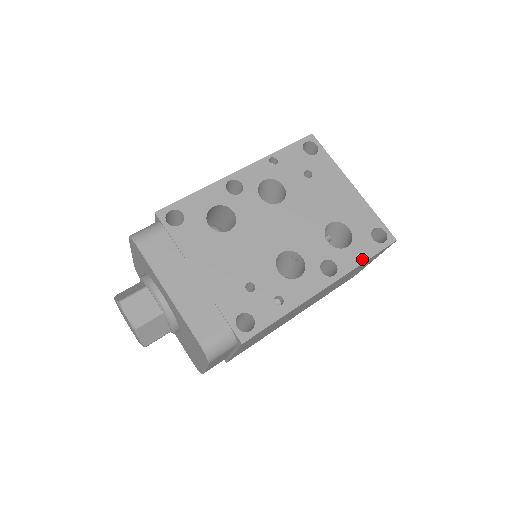
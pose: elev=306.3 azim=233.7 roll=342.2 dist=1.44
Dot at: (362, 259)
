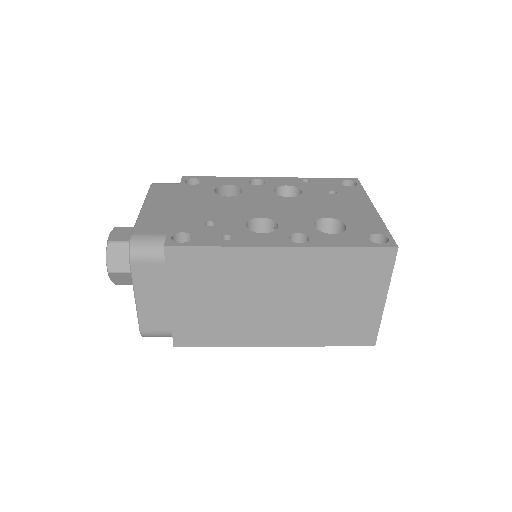
Dot at: (343, 244)
